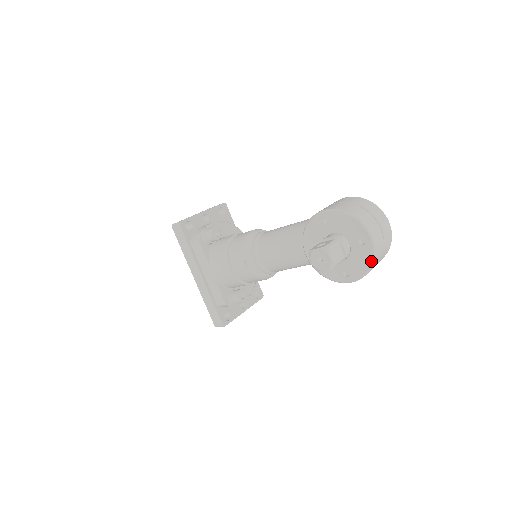
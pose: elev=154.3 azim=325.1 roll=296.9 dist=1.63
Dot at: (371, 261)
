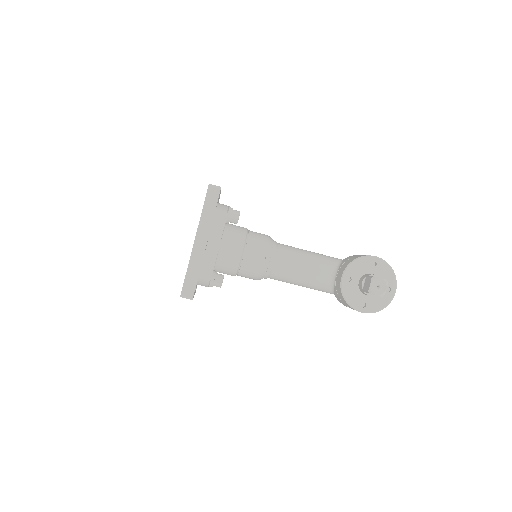
Dot at: (387, 305)
